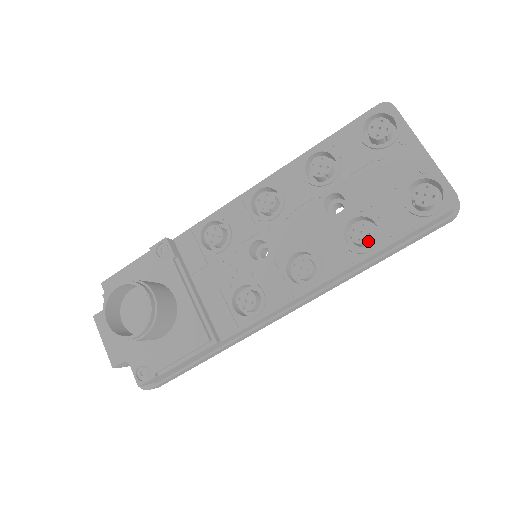
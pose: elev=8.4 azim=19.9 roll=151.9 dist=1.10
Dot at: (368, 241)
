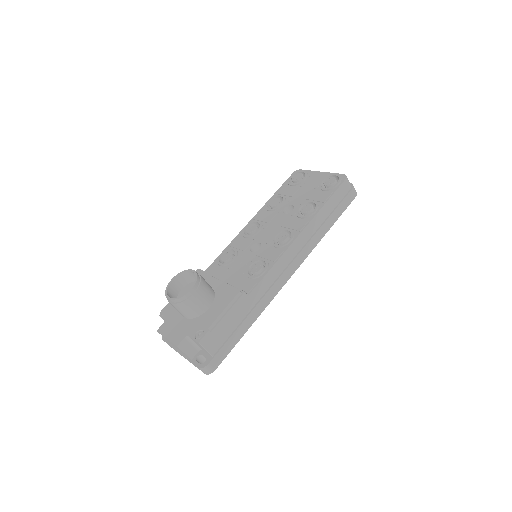
Dot at: (312, 209)
